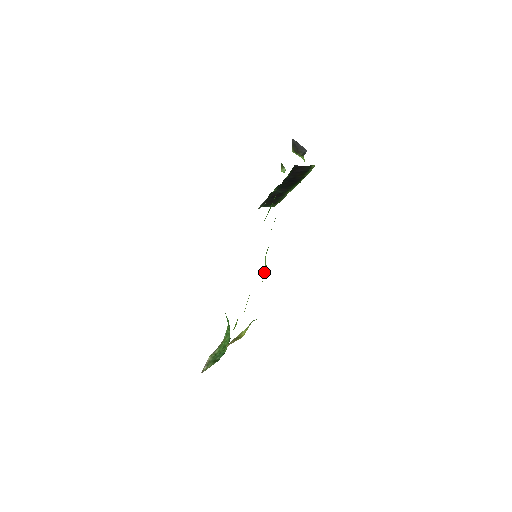
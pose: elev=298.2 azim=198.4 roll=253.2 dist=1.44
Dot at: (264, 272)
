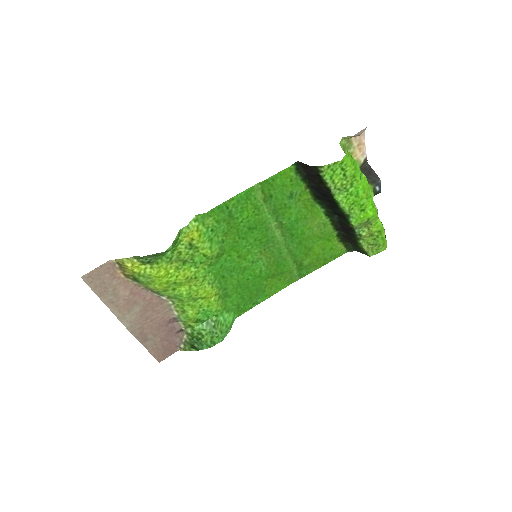
Dot at: (184, 229)
